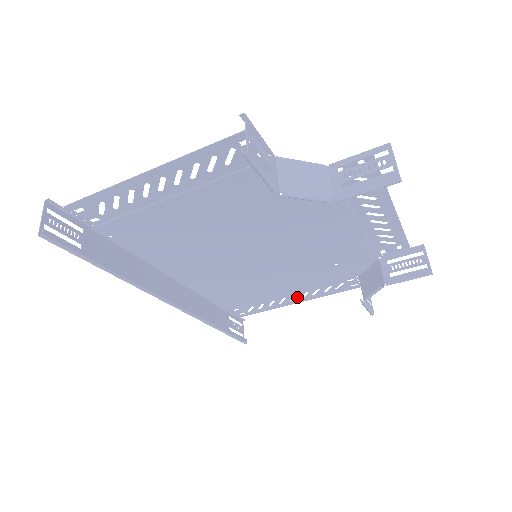
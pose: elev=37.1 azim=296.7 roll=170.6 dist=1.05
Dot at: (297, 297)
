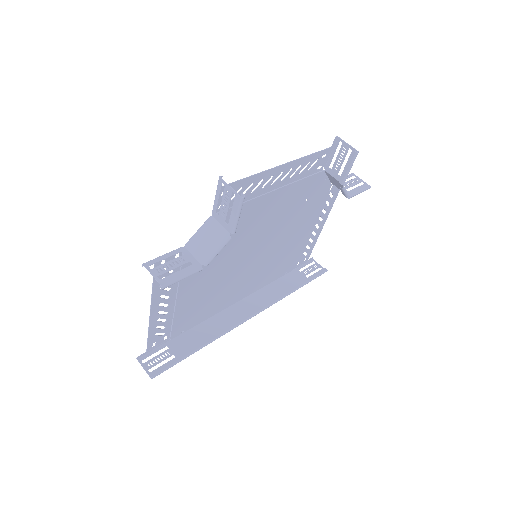
Dot at: (318, 224)
